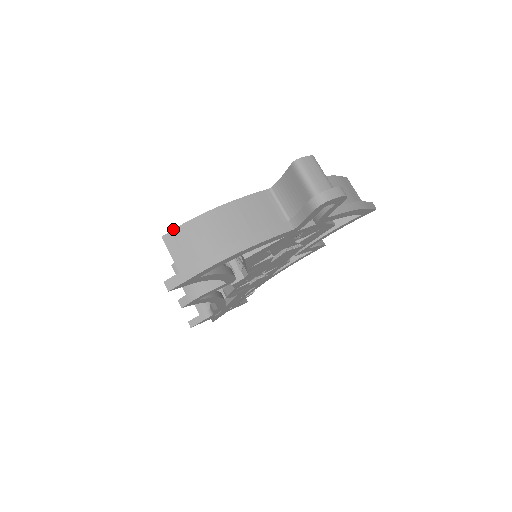
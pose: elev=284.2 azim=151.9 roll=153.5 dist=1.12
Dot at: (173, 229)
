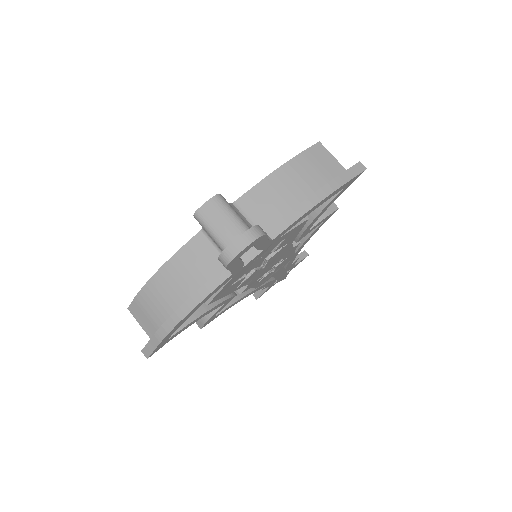
Dot at: occluded
